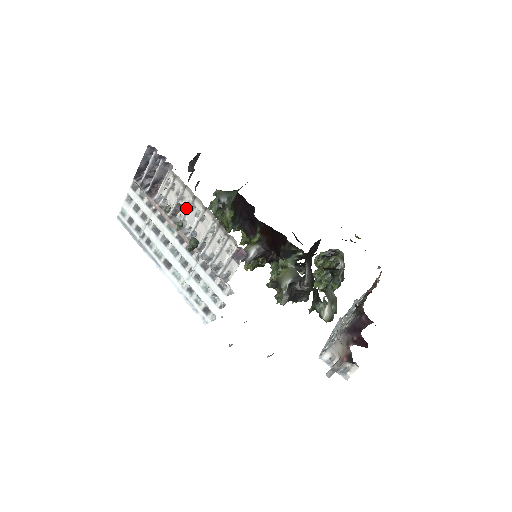
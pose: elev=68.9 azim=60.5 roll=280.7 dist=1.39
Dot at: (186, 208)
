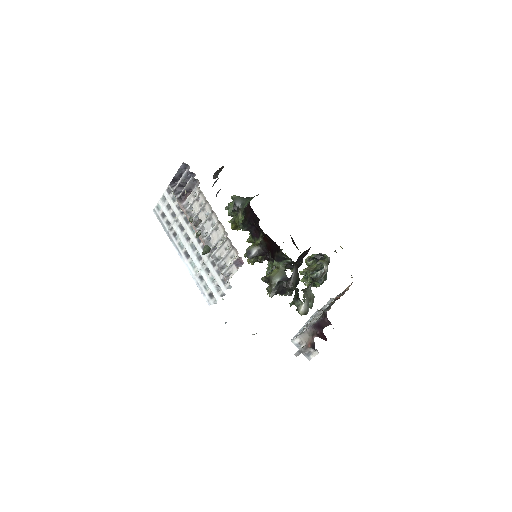
Dot at: (205, 218)
